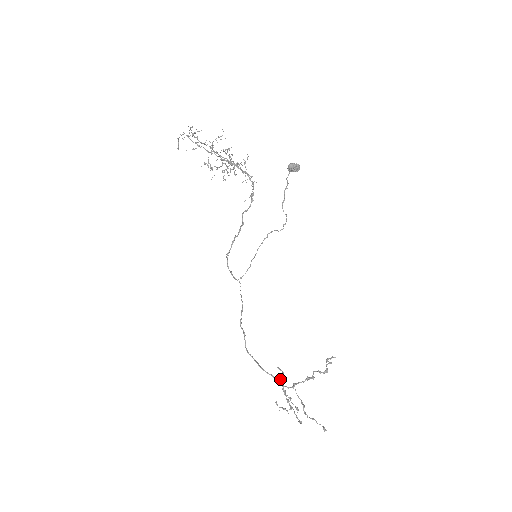
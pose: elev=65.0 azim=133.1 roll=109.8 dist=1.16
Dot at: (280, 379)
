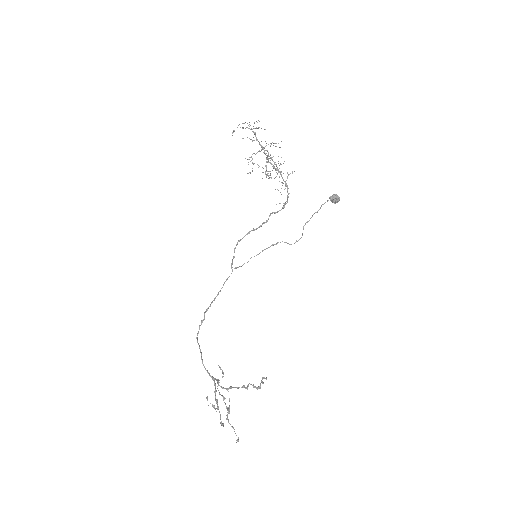
Dot at: (215, 378)
